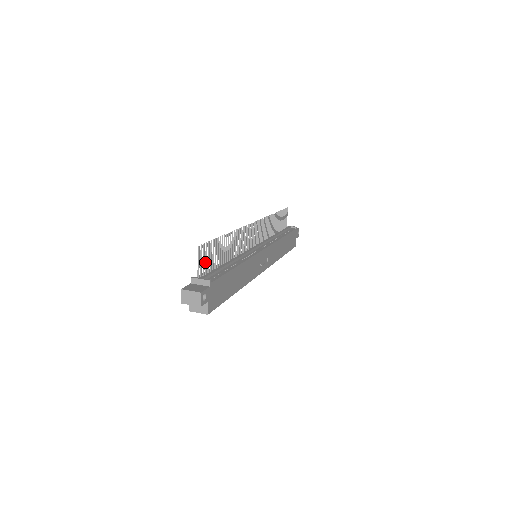
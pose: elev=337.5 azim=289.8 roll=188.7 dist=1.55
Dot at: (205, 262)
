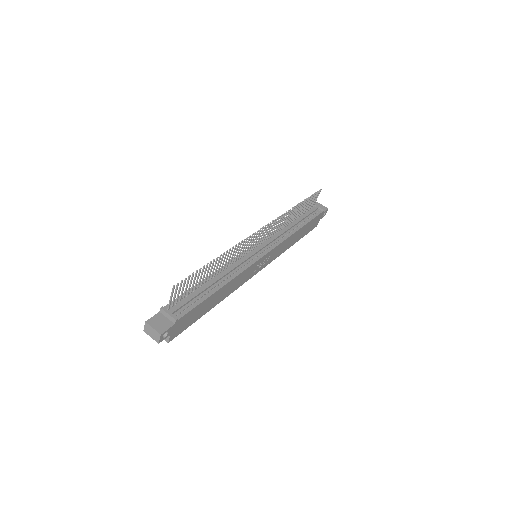
Dot at: (181, 292)
